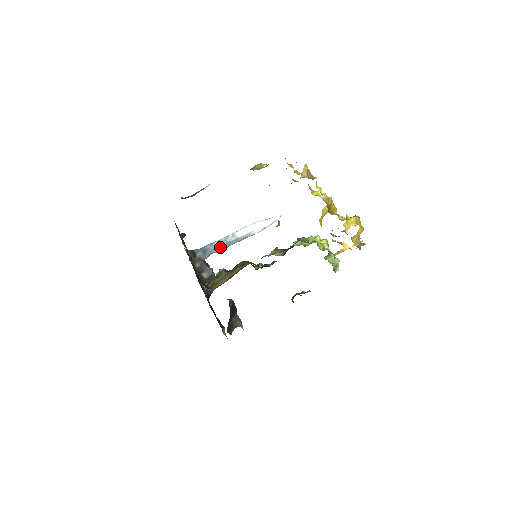
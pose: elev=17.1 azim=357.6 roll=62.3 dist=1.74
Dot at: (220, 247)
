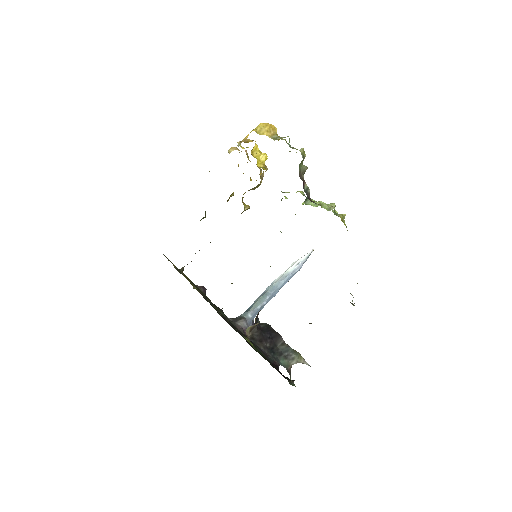
Dot at: (260, 300)
